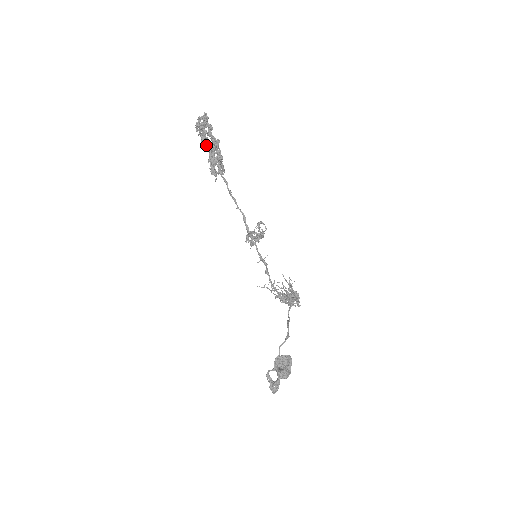
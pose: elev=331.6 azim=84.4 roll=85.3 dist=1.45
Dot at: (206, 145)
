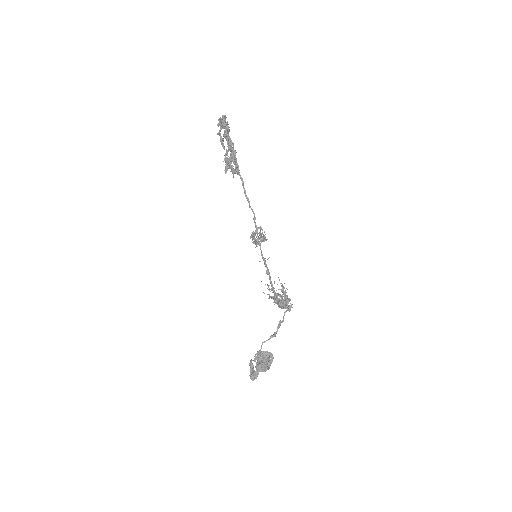
Dot at: occluded
